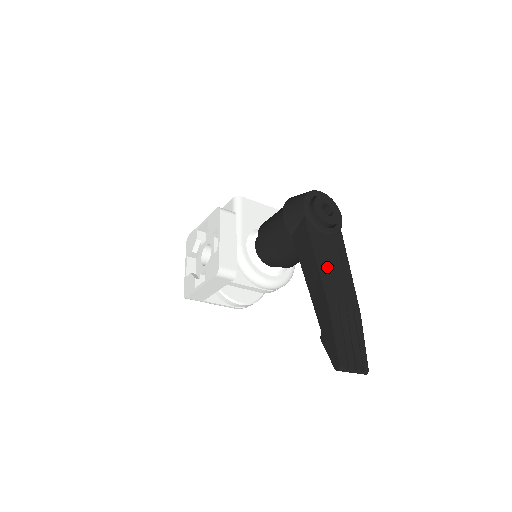
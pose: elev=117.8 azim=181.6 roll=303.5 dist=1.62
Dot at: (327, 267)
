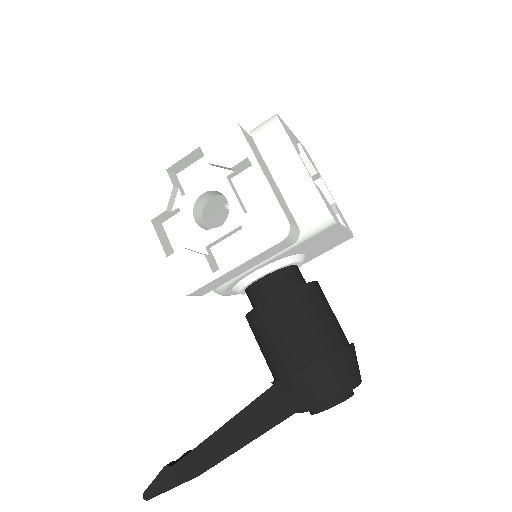
Dot at: occluded
